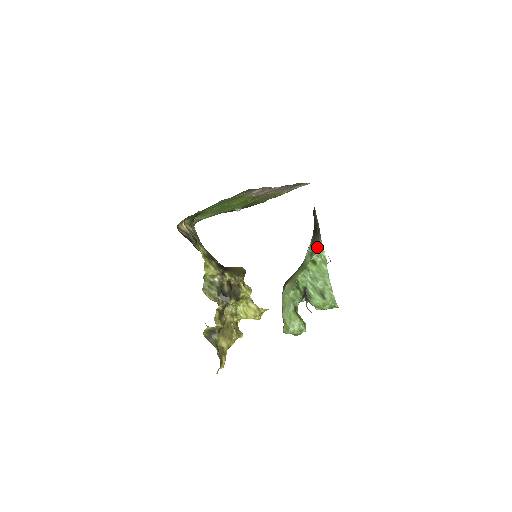
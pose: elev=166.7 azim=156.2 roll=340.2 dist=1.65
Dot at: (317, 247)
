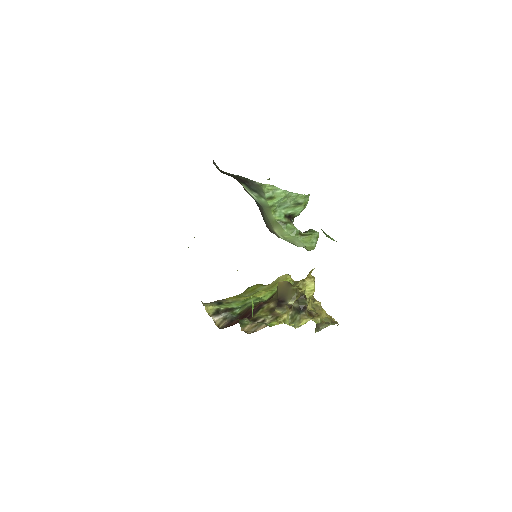
Dot at: (259, 189)
